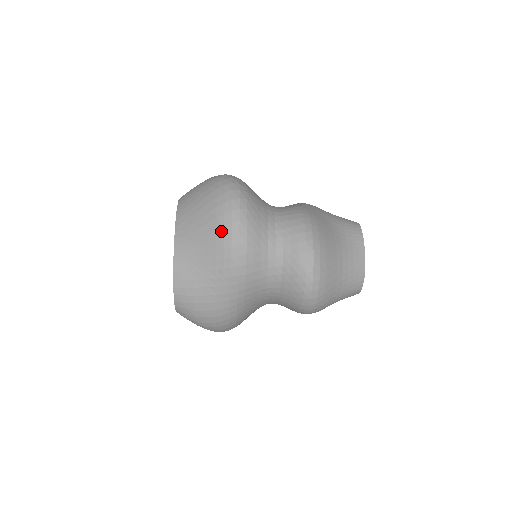
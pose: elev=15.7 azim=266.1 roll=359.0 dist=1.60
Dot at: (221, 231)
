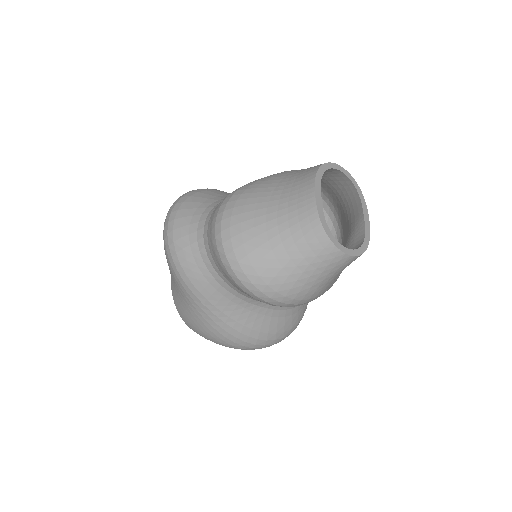
Dot at: (165, 251)
